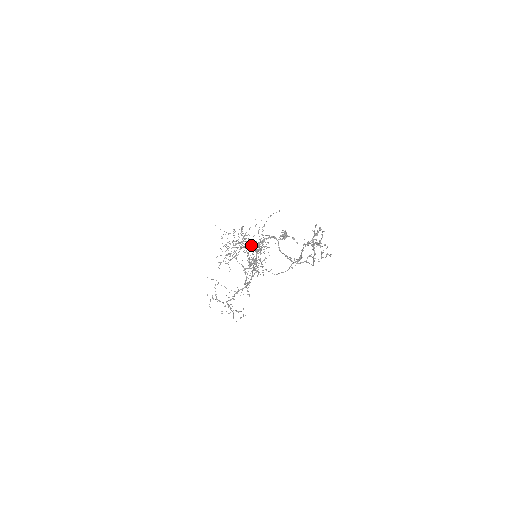
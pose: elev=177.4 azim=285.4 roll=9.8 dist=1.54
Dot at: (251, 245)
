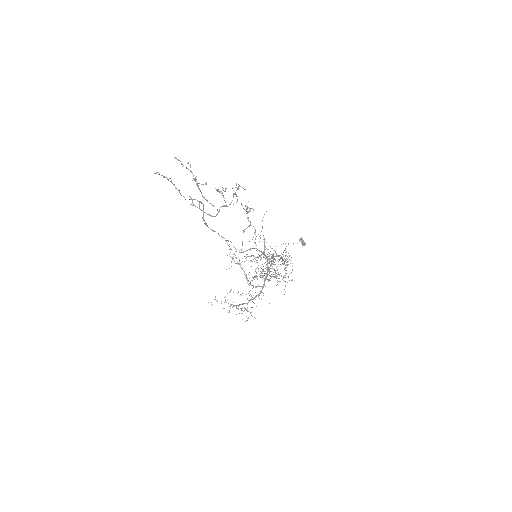
Dot at: (261, 252)
